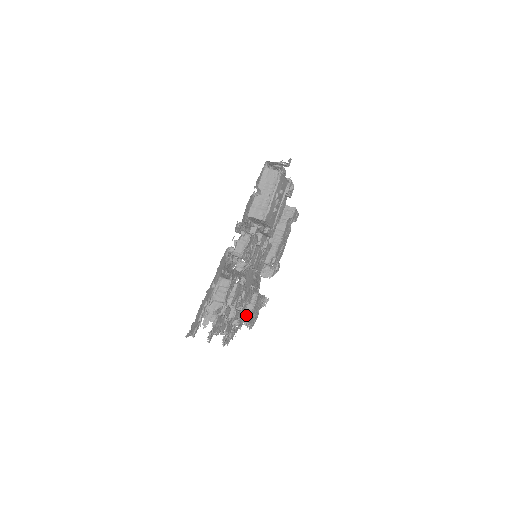
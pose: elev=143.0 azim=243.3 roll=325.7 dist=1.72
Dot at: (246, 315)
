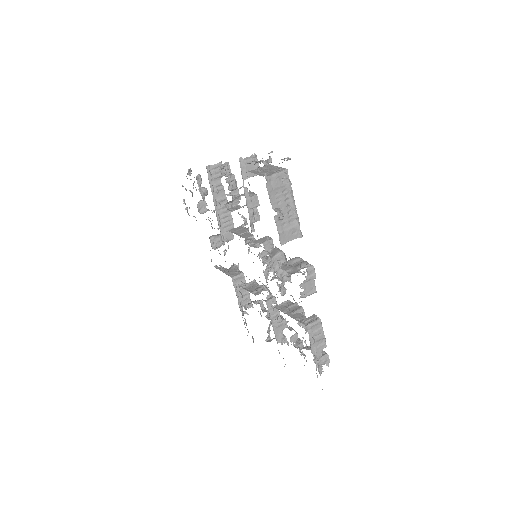
Dot at: occluded
